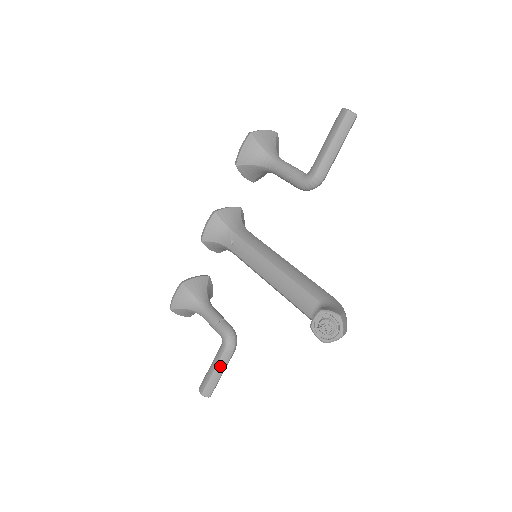
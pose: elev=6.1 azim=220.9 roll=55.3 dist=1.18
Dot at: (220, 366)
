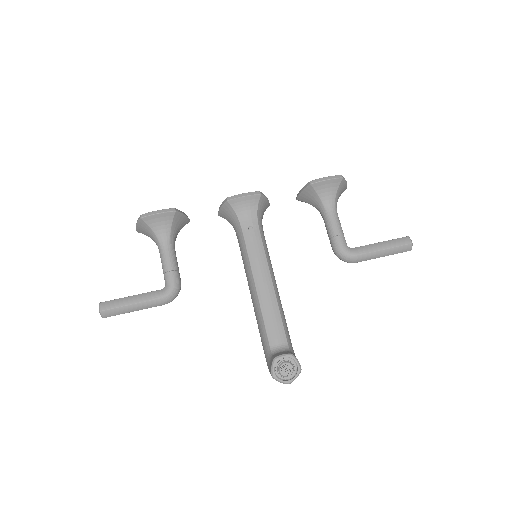
Dot at: (144, 305)
